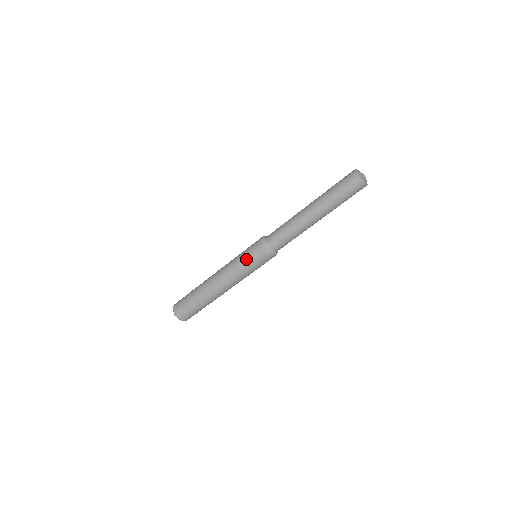
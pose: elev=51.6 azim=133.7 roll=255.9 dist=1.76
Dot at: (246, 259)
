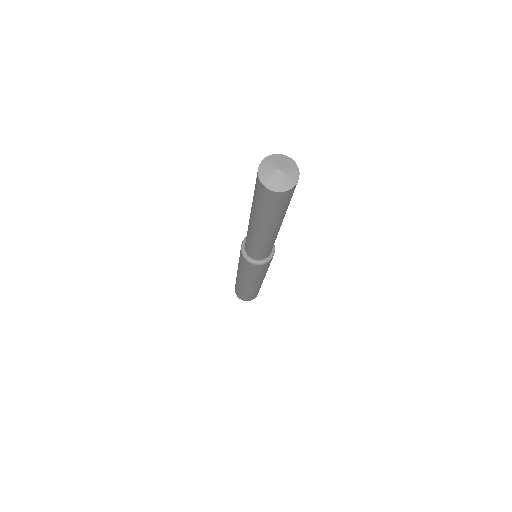
Dot at: (245, 270)
